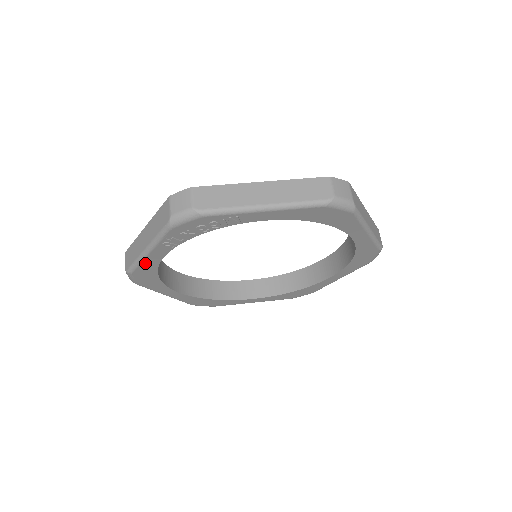
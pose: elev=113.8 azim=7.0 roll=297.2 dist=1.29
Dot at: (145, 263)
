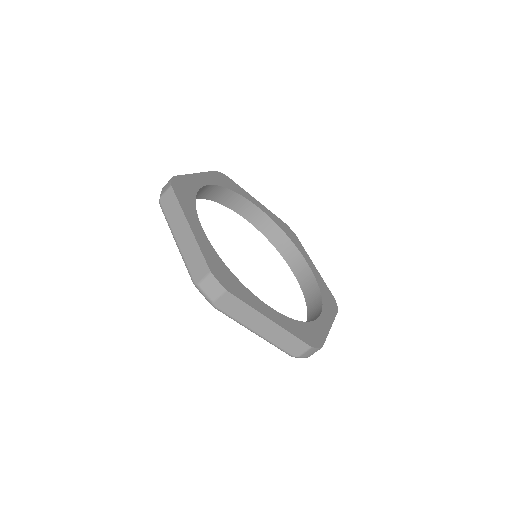
Dot at: occluded
